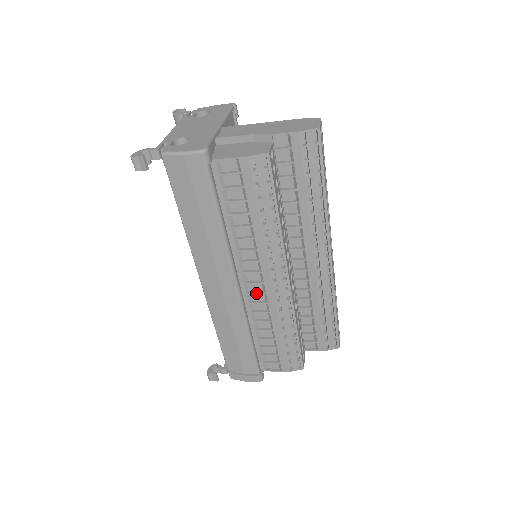
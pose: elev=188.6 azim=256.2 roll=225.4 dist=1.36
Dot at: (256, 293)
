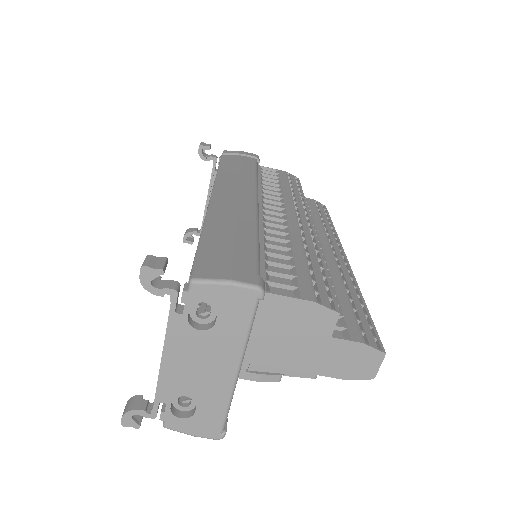
Dot at: (275, 217)
